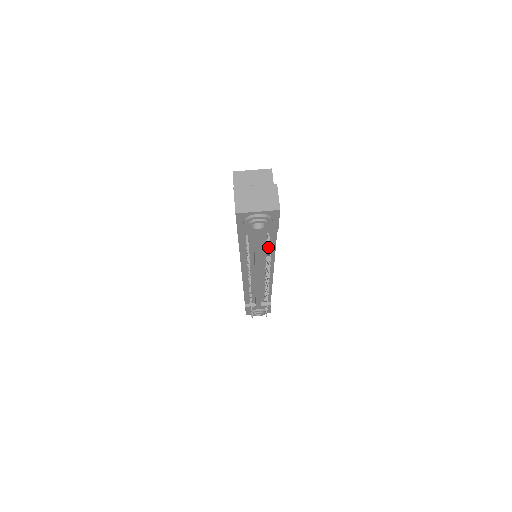
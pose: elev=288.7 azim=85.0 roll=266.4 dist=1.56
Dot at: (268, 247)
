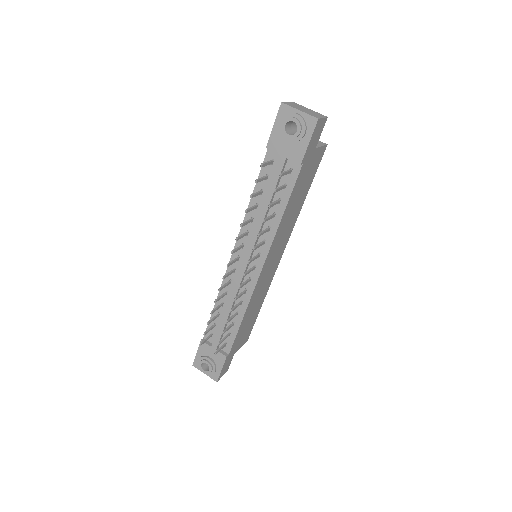
Dot at: (281, 186)
